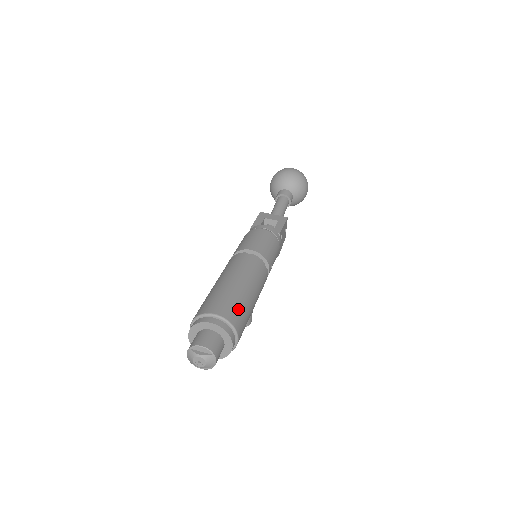
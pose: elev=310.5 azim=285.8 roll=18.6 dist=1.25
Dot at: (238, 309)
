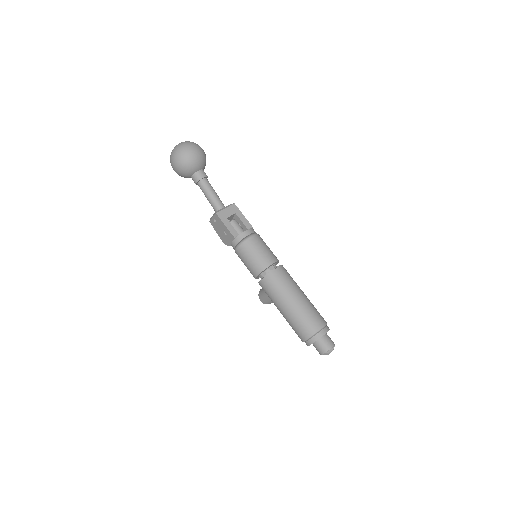
Dot at: (318, 312)
